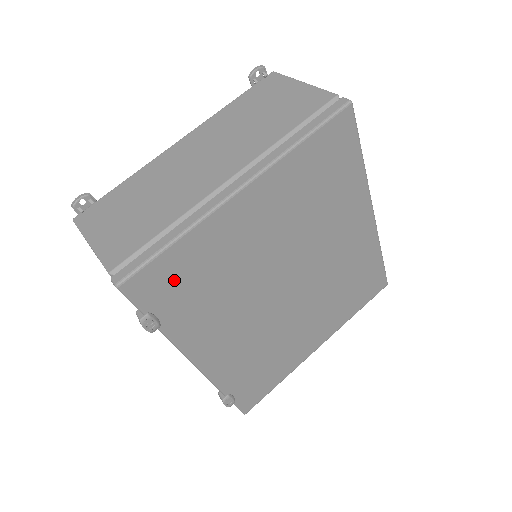
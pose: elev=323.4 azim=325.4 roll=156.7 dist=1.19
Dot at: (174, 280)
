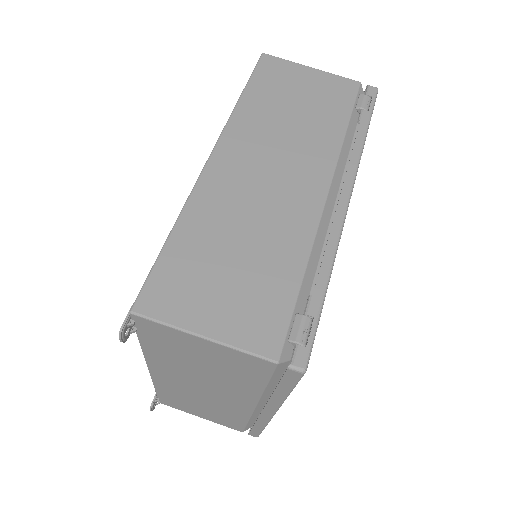
Dot at: occluded
